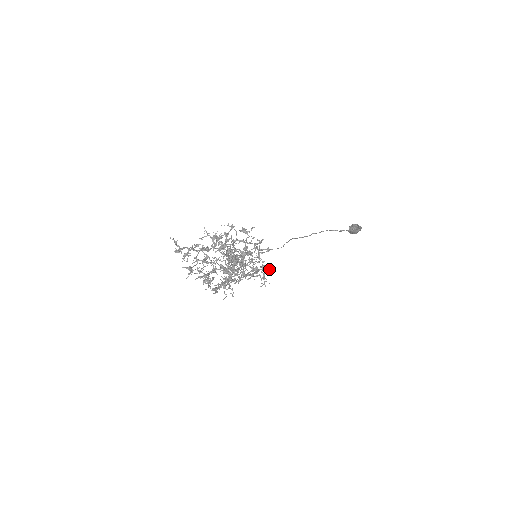
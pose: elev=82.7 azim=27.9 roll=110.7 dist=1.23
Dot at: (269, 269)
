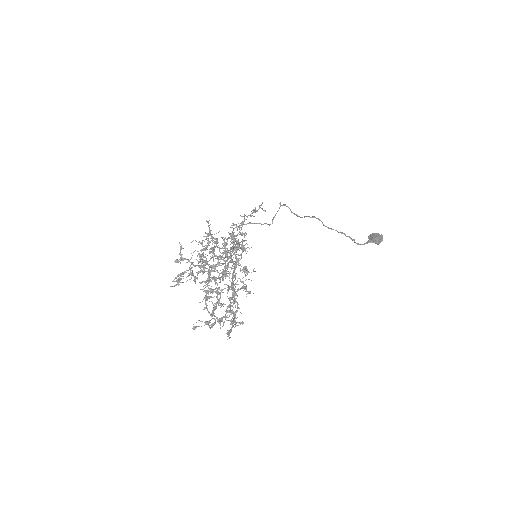
Dot at: (237, 325)
